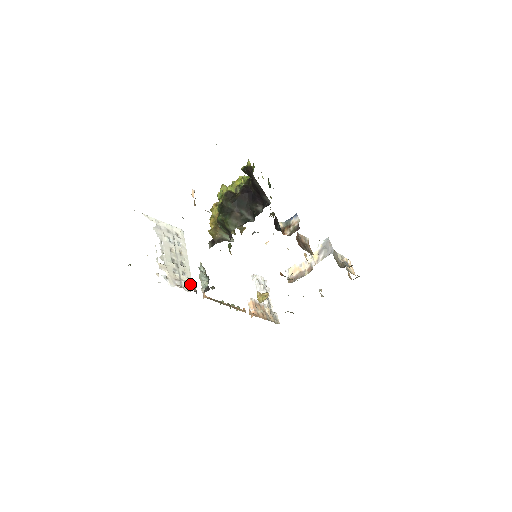
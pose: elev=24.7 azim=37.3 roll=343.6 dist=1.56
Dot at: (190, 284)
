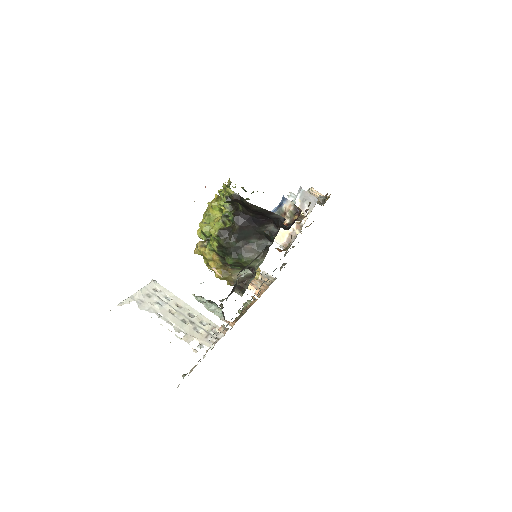
Dot at: (216, 327)
